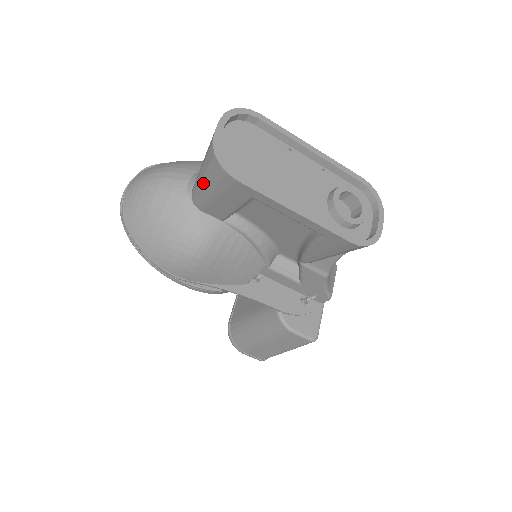
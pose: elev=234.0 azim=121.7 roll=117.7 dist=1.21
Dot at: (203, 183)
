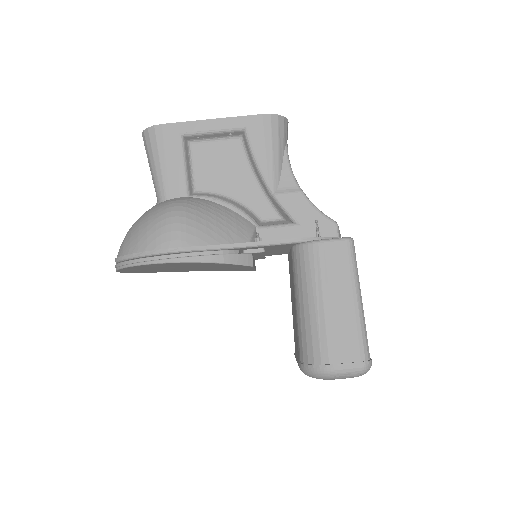
Dot at: (153, 167)
